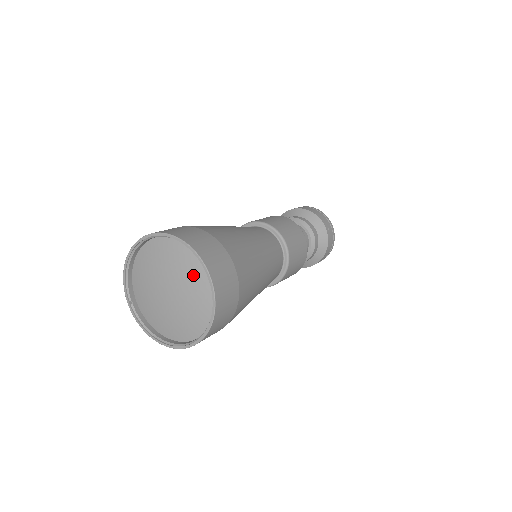
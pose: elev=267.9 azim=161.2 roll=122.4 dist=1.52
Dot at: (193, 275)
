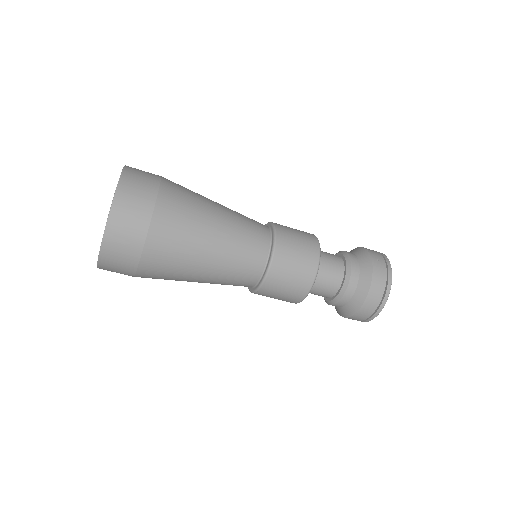
Dot at: occluded
